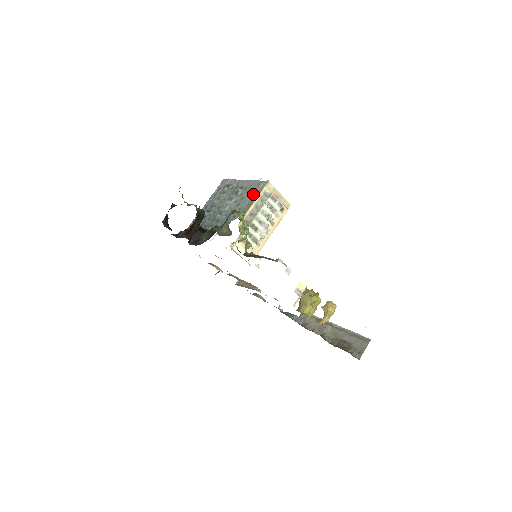
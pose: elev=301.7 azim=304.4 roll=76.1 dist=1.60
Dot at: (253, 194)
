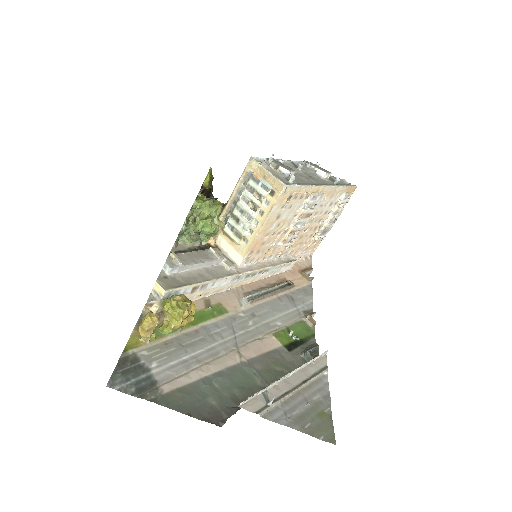
Dot at: occluded
